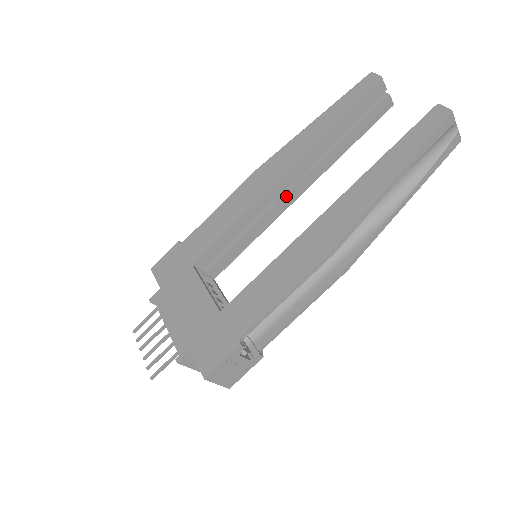
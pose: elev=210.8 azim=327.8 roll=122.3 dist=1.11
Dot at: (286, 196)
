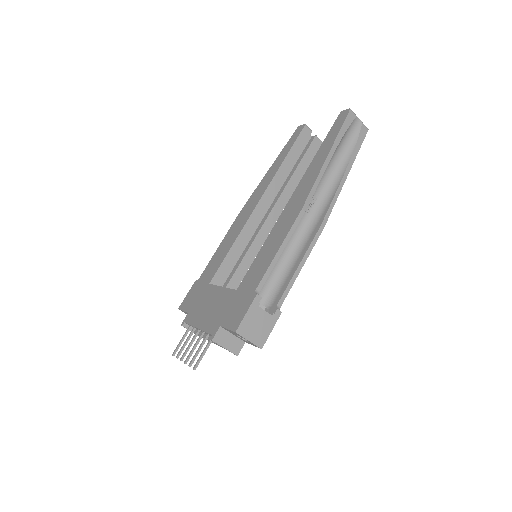
Dot at: (268, 218)
